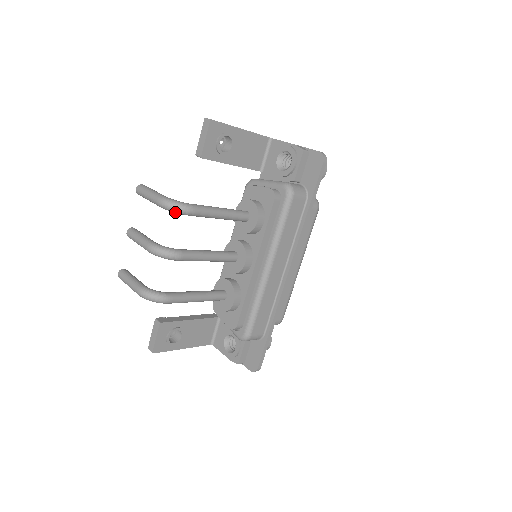
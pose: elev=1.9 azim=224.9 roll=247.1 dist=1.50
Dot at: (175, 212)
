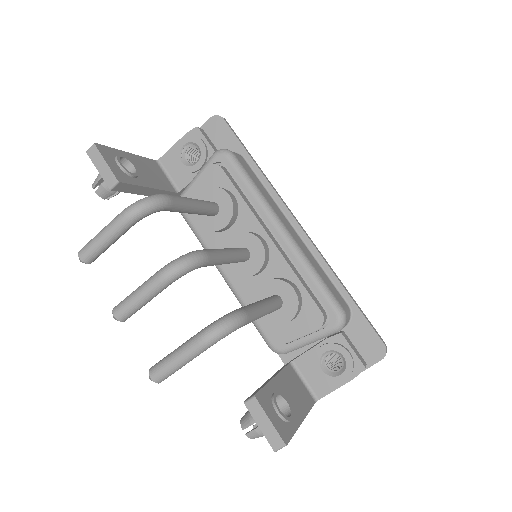
Dot at: (153, 209)
